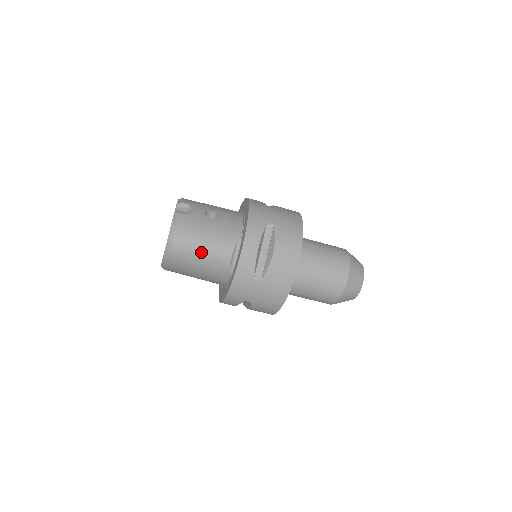
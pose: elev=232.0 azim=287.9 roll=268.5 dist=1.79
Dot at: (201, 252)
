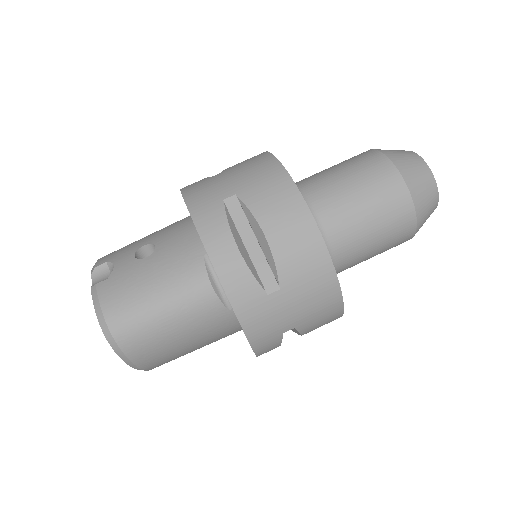
Dot at: (164, 316)
